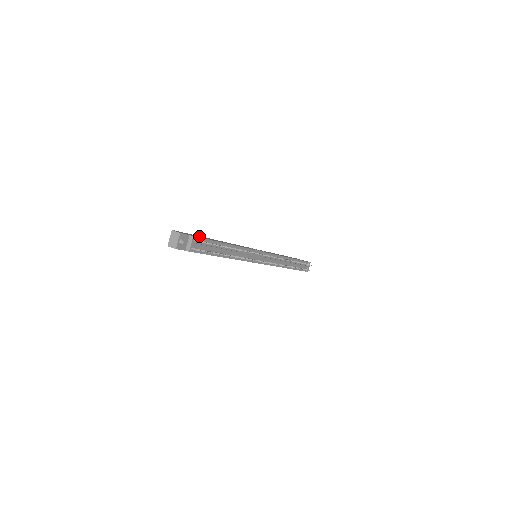
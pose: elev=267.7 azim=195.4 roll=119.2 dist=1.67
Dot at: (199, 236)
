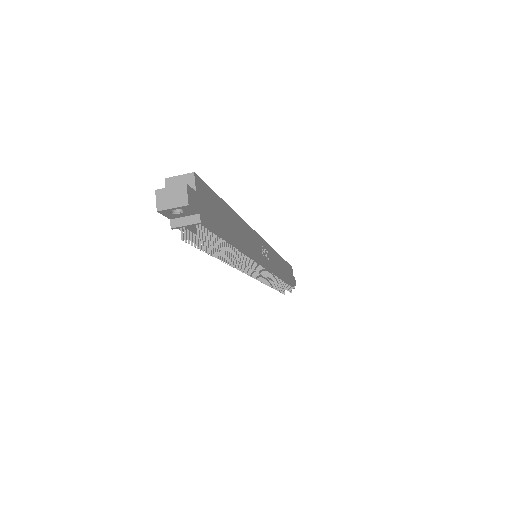
Dot at: (220, 205)
